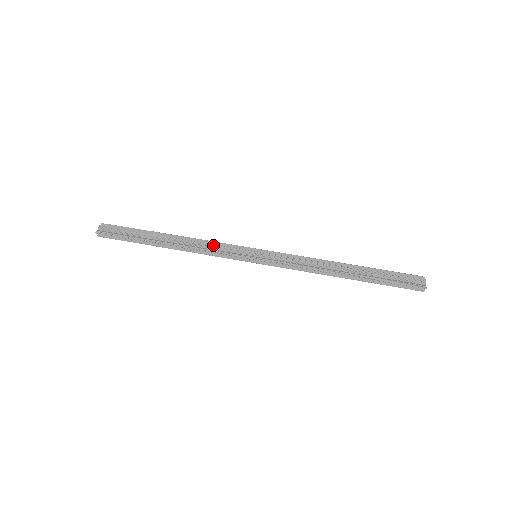
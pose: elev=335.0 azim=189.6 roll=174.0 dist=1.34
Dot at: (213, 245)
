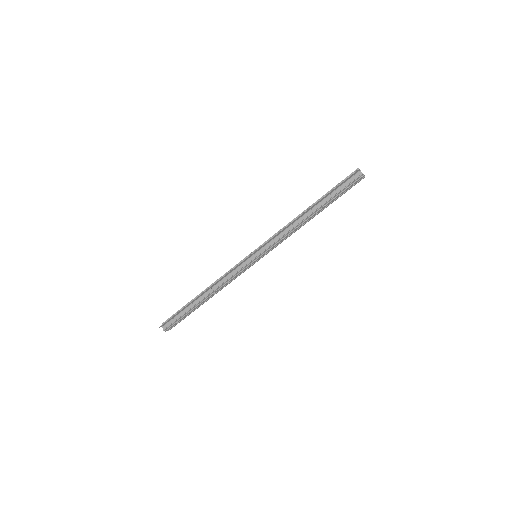
Dot at: occluded
